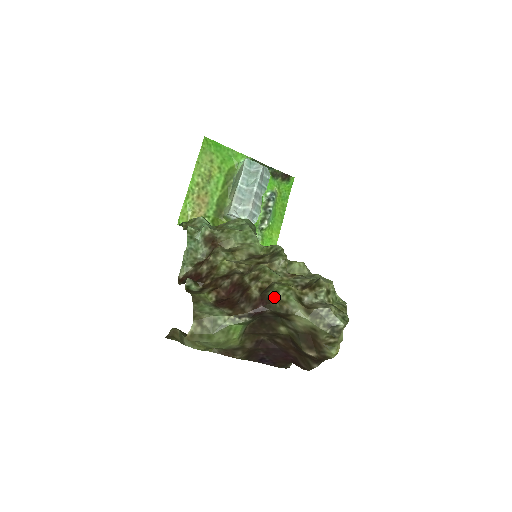
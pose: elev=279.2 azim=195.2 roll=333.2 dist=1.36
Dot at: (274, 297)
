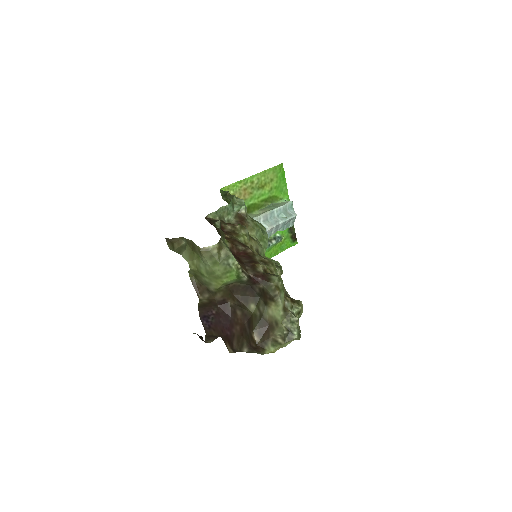
Dot at: (275, 281)
